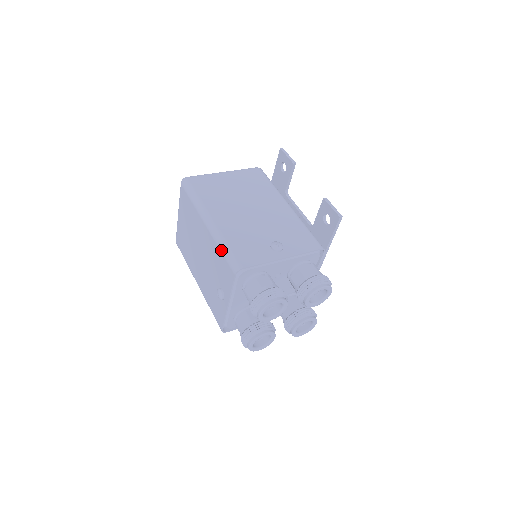
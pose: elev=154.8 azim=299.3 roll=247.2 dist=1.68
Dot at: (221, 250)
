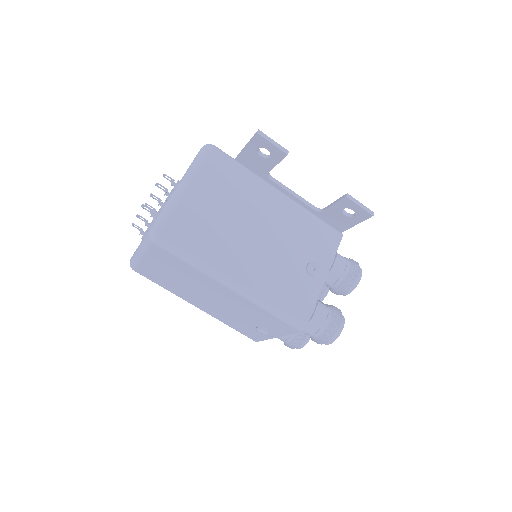
Dot at: (270, 313)
